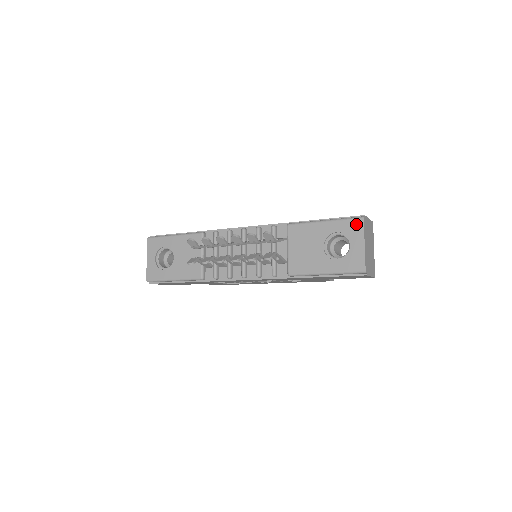
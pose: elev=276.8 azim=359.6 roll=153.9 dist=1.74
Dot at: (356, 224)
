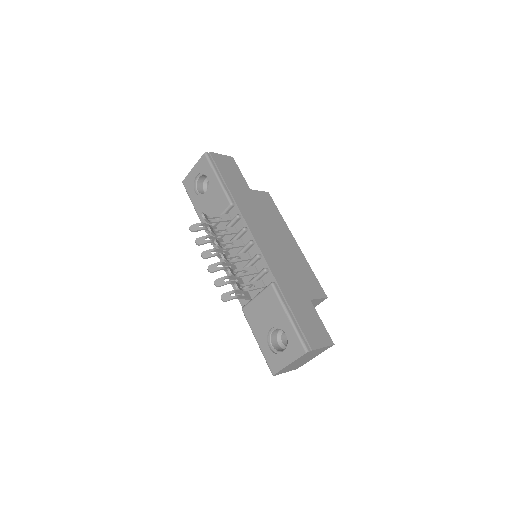
Dot at: (299, 349)
